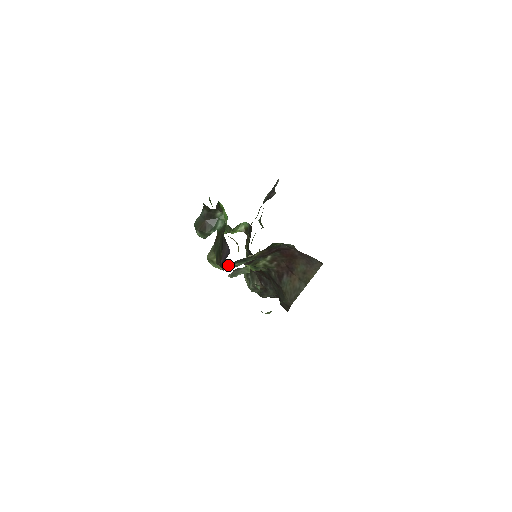
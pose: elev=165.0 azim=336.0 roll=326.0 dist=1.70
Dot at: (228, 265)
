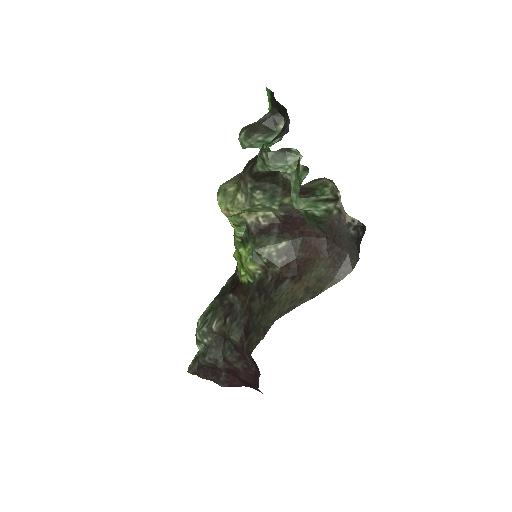
Dot at: (243, 200)
